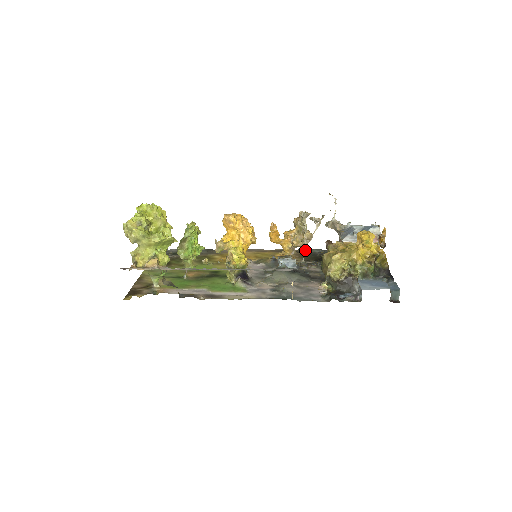
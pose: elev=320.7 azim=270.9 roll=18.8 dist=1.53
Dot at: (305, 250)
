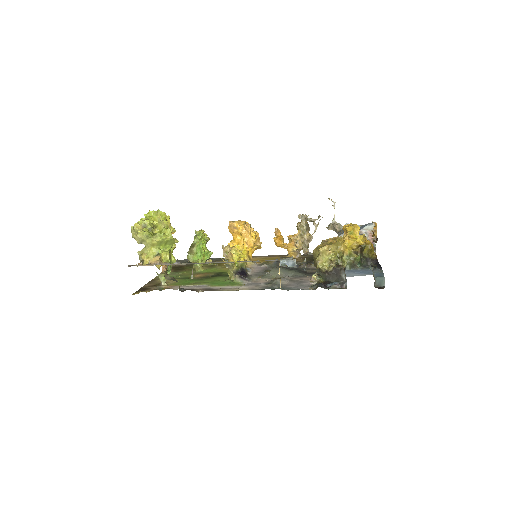
Dot at: (305, 250)
